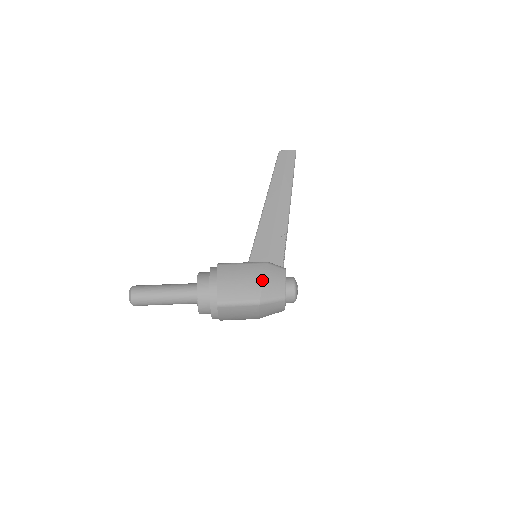
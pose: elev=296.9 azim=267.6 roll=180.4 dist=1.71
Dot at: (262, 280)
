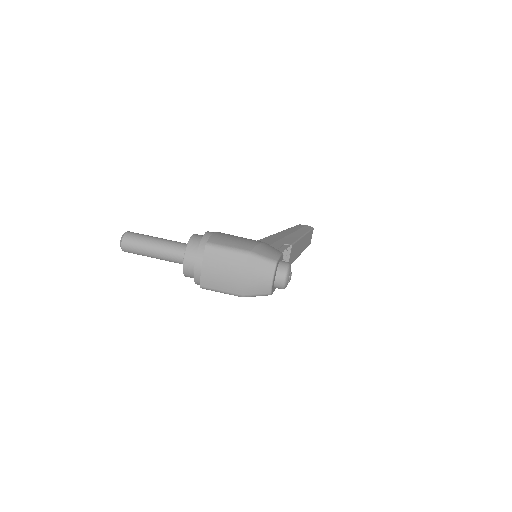
Dot at: (258, 243)
